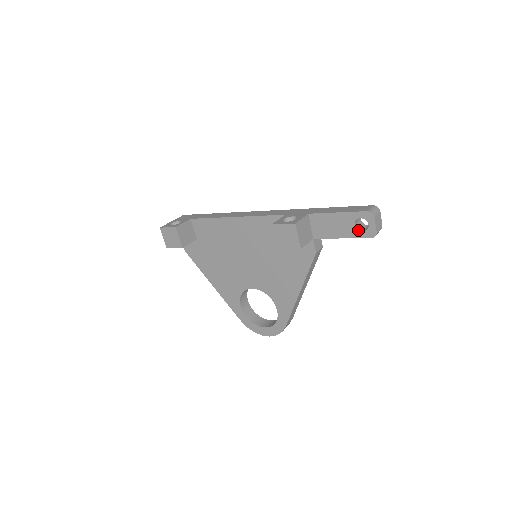
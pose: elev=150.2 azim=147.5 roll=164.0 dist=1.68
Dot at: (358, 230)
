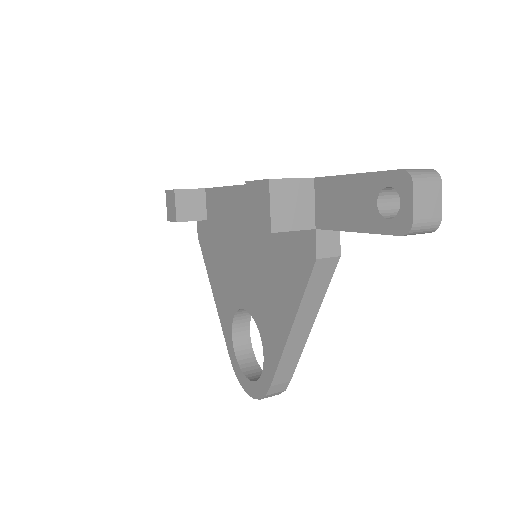
Dot at: (381, 215)
